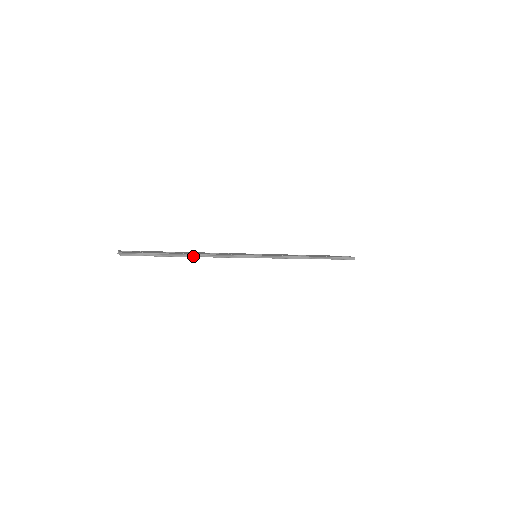
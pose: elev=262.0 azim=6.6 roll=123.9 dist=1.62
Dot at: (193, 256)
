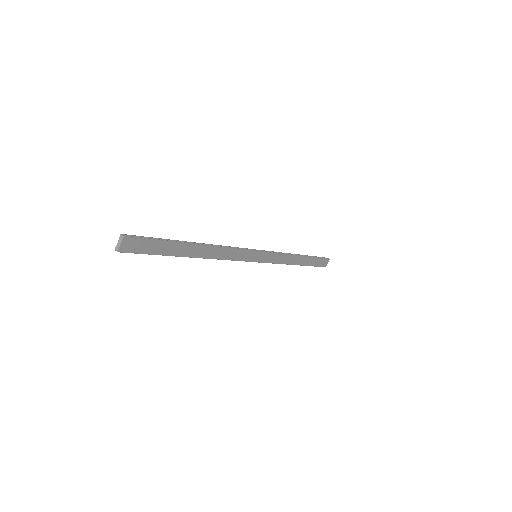
Dot at: (200, 244)
